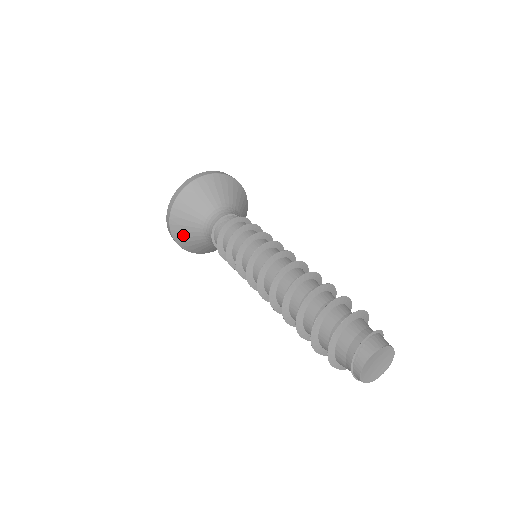
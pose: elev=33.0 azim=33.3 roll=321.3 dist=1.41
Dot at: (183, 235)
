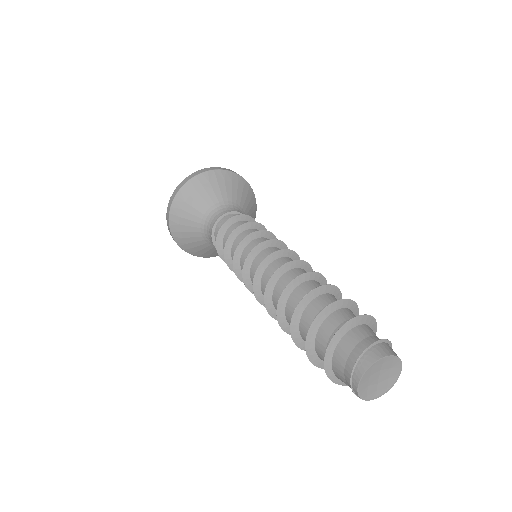
Dot at: (184, 208)
